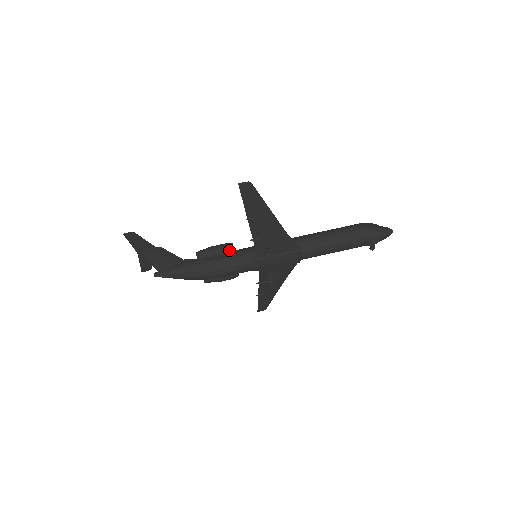
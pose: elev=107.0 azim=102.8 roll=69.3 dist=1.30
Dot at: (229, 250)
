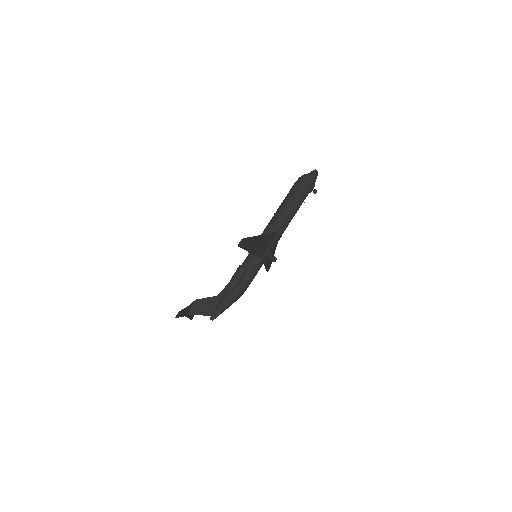
Dot at: (244, 271)
